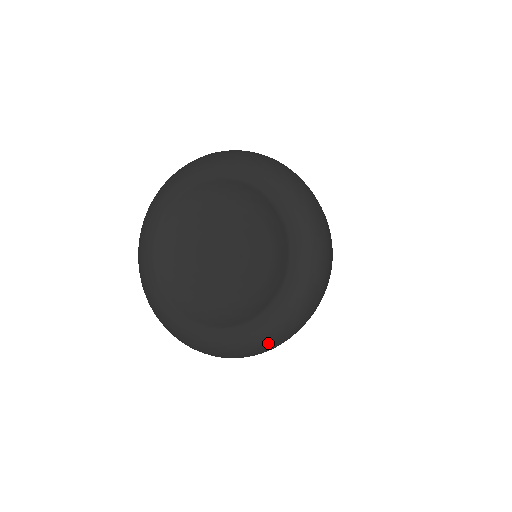
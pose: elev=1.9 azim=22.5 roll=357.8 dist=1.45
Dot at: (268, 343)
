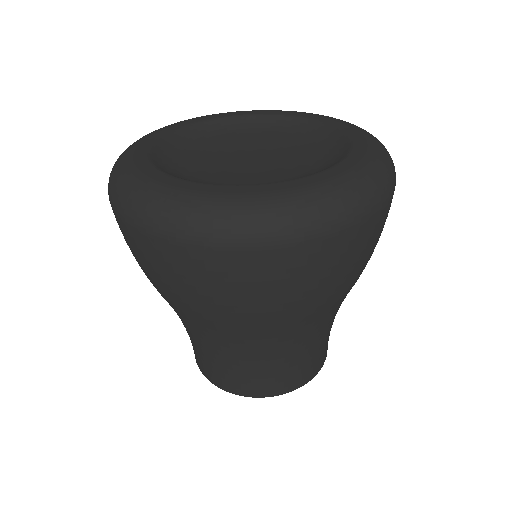
Dot at: (221, 217)
